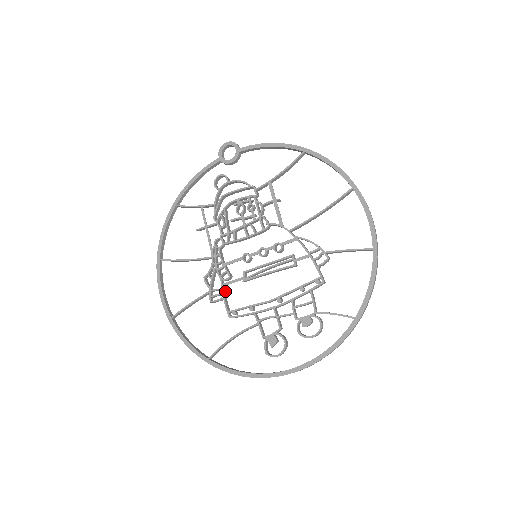
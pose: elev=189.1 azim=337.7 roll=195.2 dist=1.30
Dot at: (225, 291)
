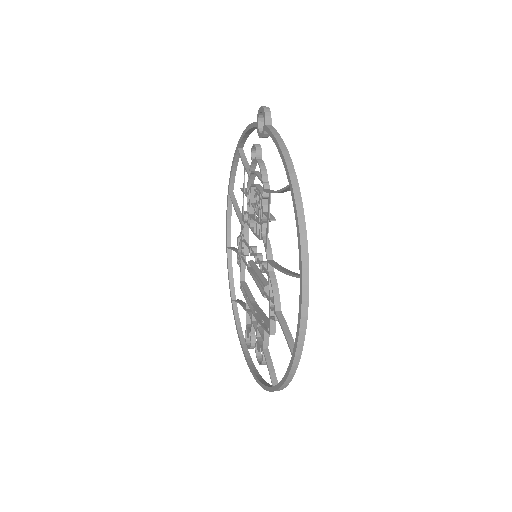
Dot at: occluded
